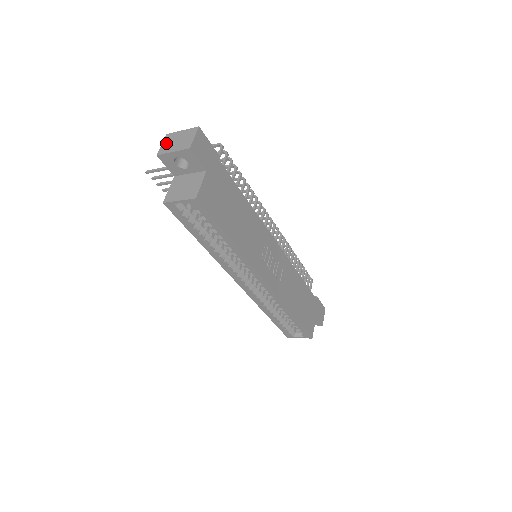
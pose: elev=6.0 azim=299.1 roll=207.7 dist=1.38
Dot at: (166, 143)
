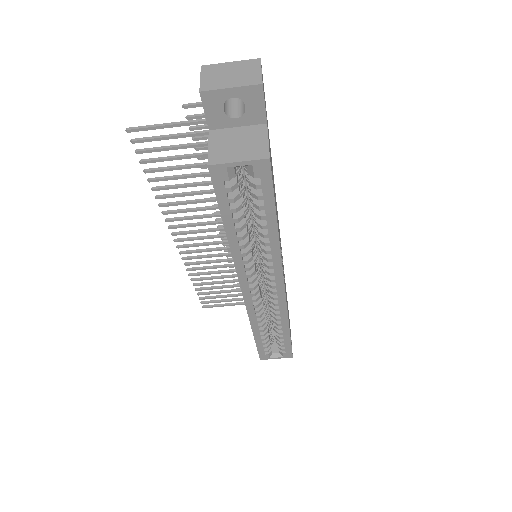
Dot at: (209, 76)
